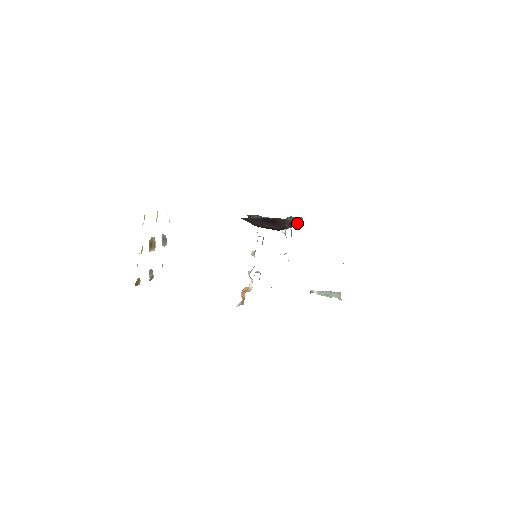
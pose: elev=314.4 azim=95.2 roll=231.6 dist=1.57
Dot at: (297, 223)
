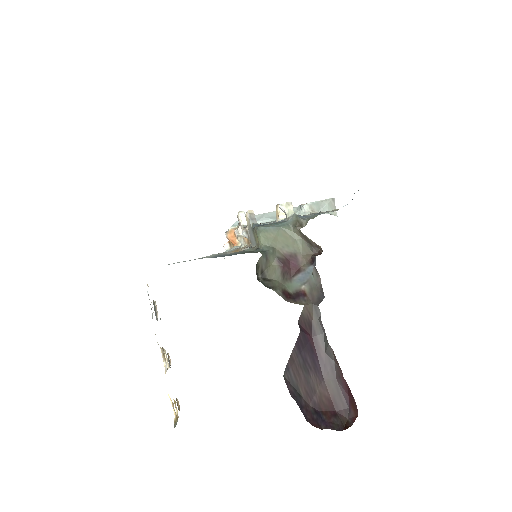
Dot at: (354, 403)
